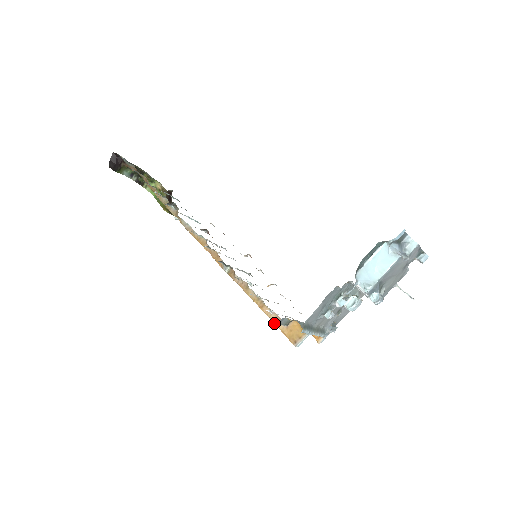
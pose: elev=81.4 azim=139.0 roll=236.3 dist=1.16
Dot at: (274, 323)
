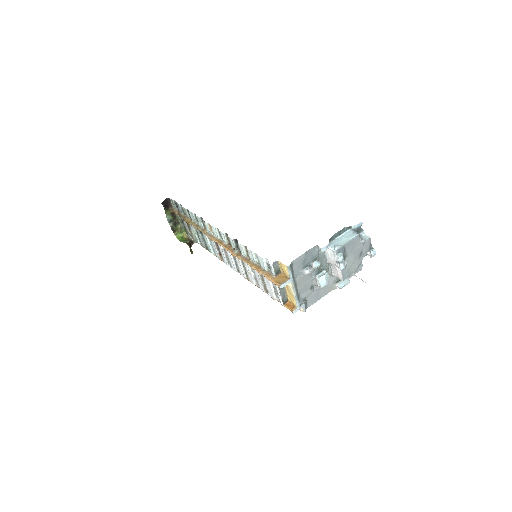
Dot at: (266, 276)
